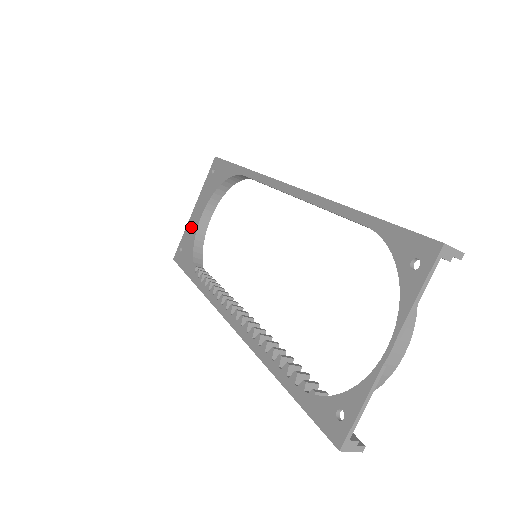
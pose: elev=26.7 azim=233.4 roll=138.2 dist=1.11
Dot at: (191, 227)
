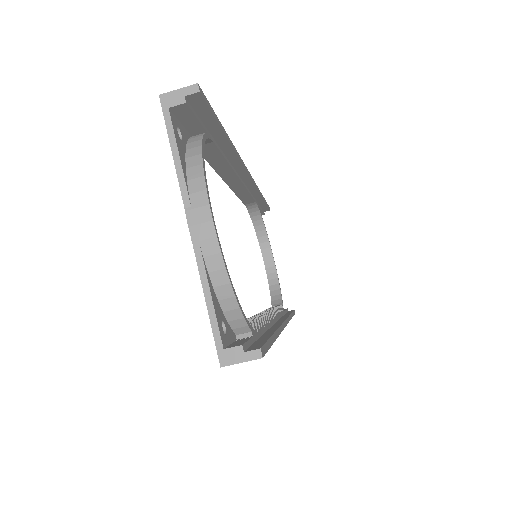
Dot at: occluded
